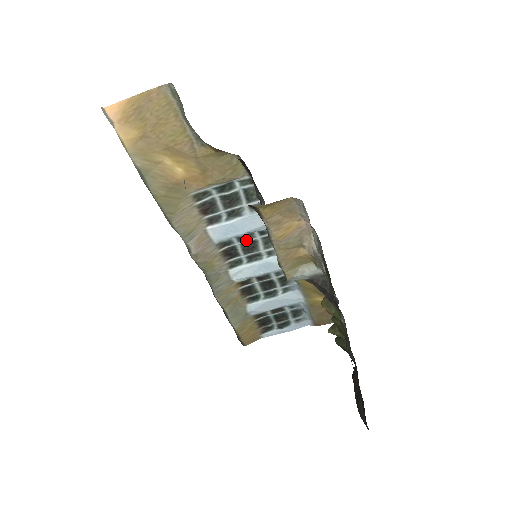
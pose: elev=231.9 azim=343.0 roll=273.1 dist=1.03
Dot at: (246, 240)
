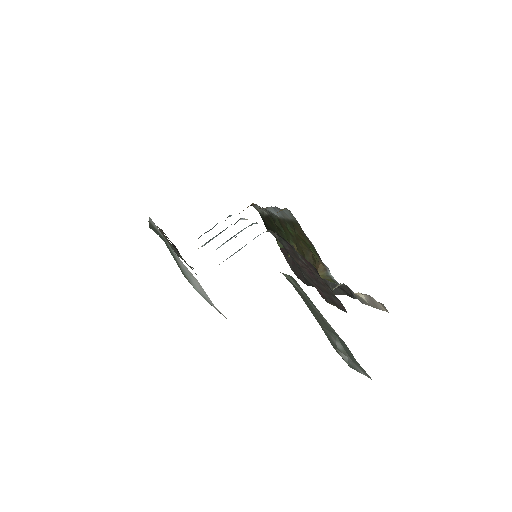
Dot at: occluded
